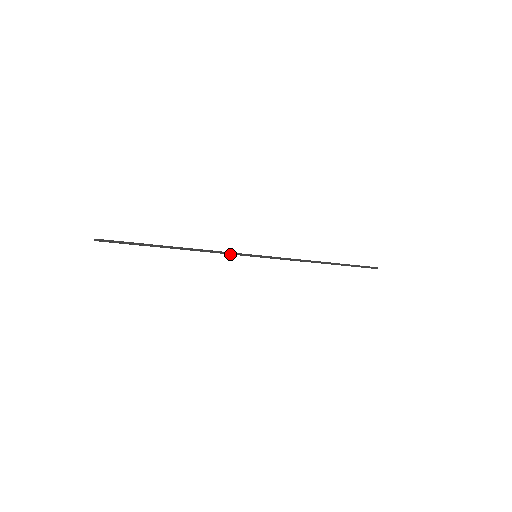
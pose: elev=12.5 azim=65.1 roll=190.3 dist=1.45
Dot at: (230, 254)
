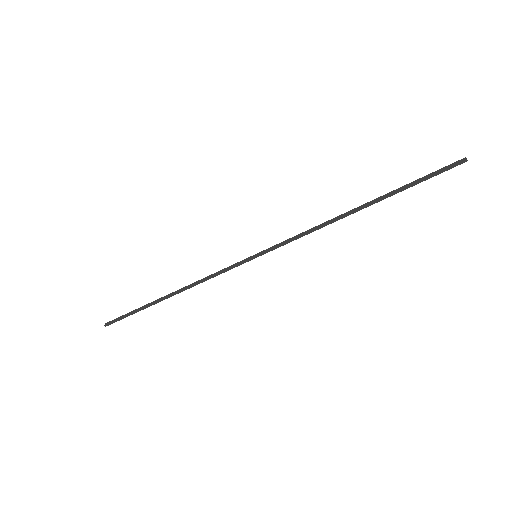
Dot at: (225, 271)
